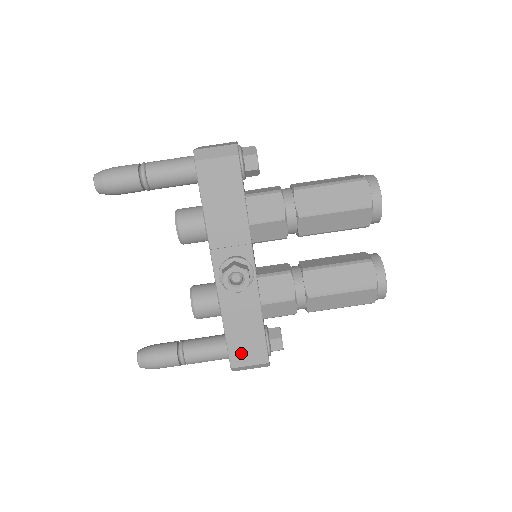
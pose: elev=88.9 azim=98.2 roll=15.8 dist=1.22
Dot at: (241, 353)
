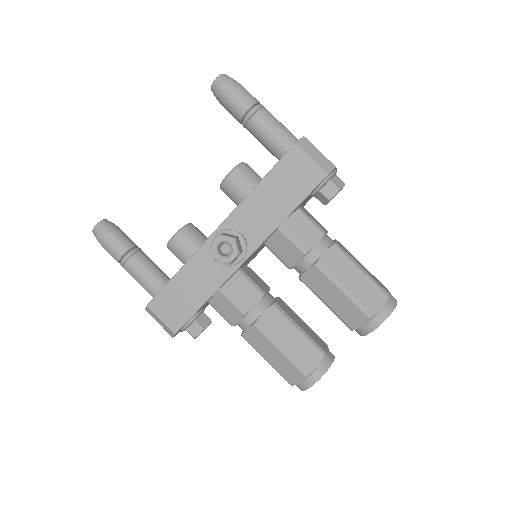
Dot at: (166, 304)
